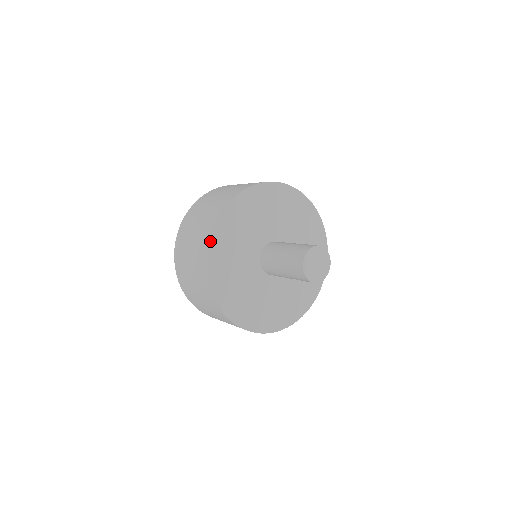
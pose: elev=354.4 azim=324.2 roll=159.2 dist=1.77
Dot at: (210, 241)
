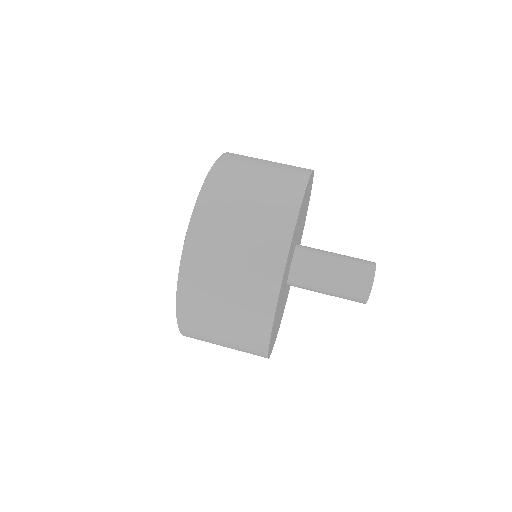
Dot at: (269, 343)
